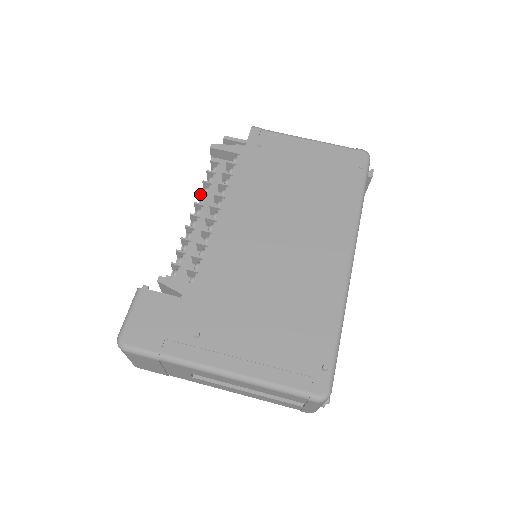
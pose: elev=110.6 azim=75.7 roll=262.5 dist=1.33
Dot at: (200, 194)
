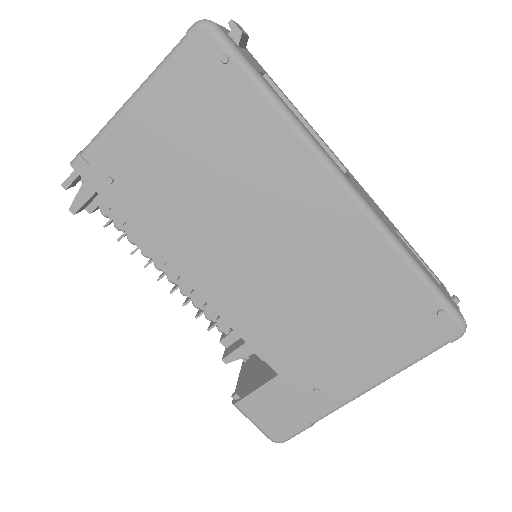
Dot at: (134, 252)
